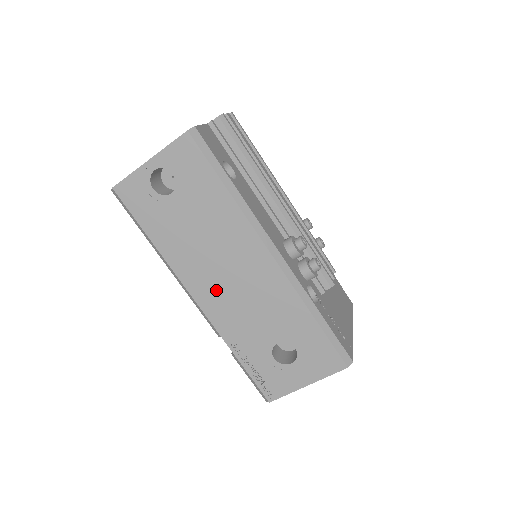
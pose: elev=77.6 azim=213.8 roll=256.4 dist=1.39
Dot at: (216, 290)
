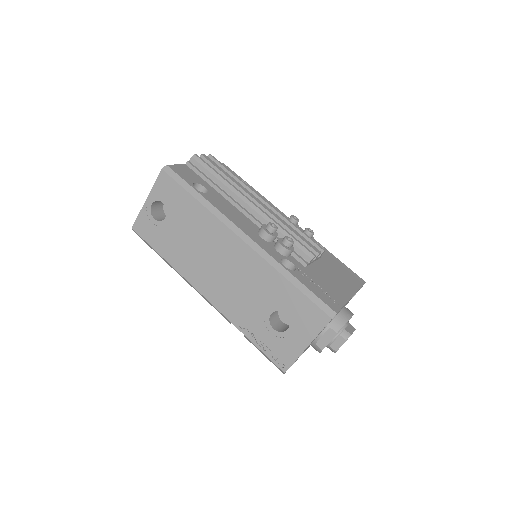
Dot at: (214, 282)
